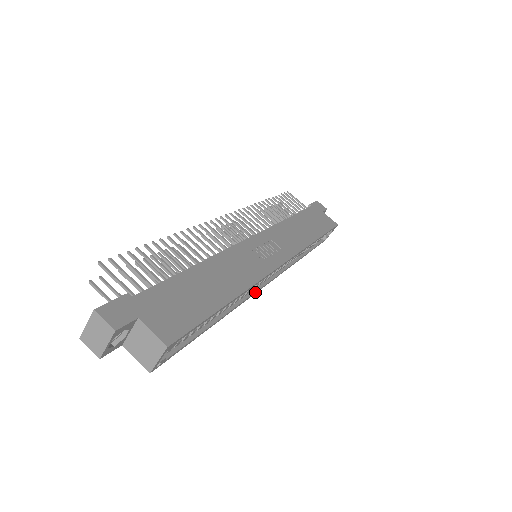
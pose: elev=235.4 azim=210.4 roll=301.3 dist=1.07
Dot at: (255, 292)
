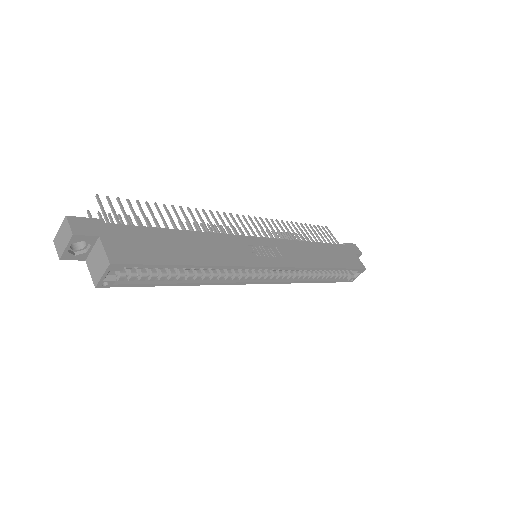
Dot at: (239, 282)
